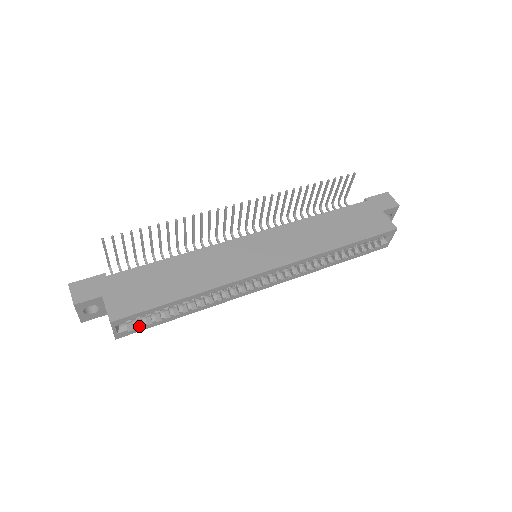
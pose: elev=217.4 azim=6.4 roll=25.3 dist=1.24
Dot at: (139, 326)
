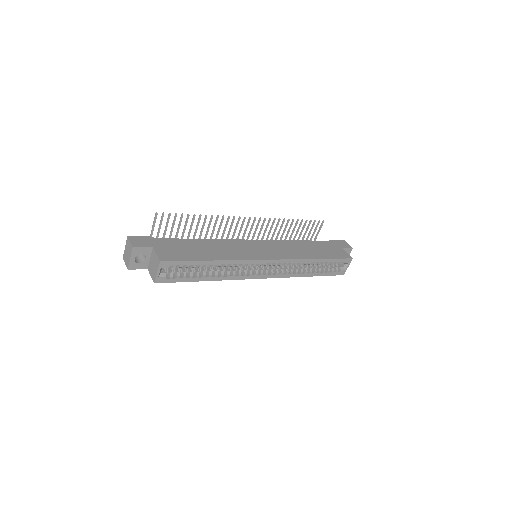
Dot at: (173, 277)
